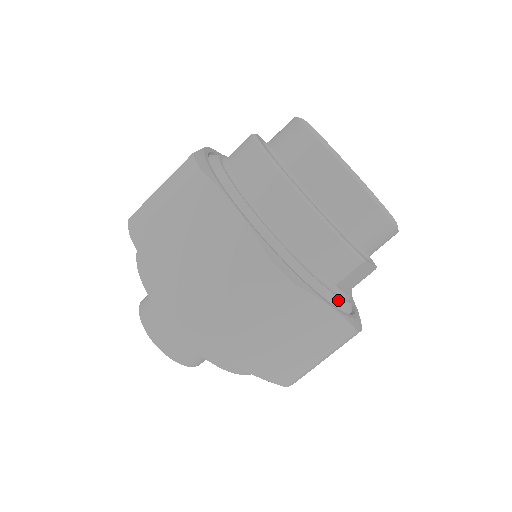
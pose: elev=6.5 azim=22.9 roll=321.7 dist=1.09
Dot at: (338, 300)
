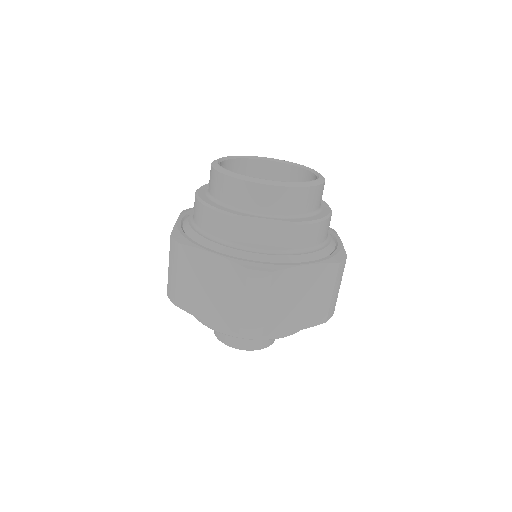
Dot at: (233, 251)
